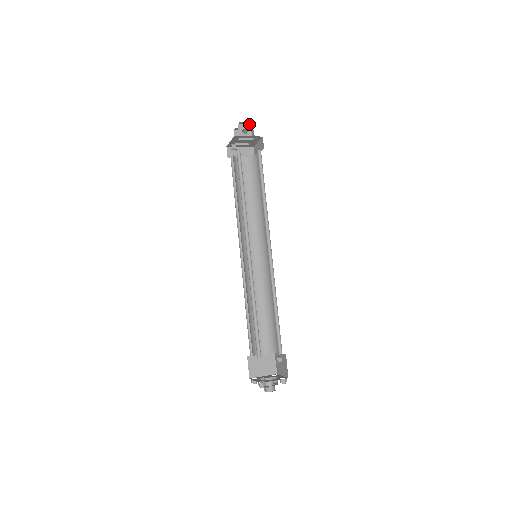
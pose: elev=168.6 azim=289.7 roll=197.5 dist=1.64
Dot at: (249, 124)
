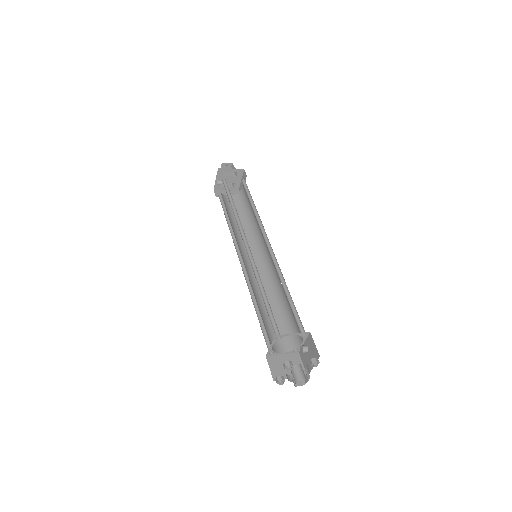
Dot at: (231, 167)
